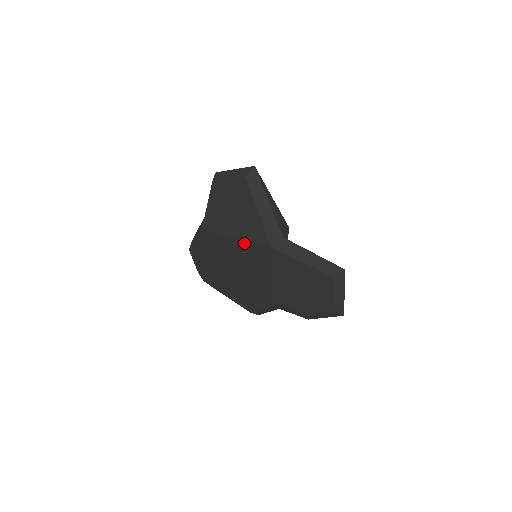
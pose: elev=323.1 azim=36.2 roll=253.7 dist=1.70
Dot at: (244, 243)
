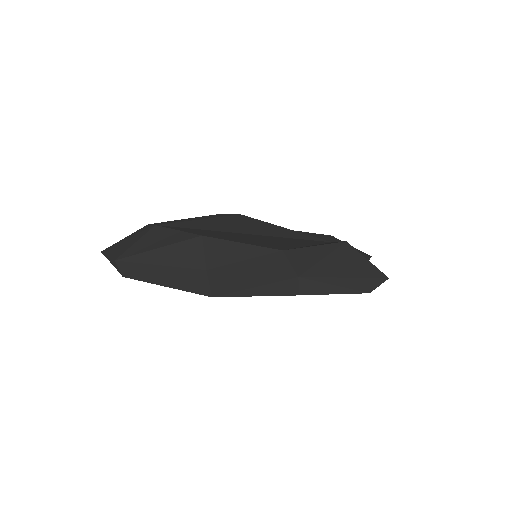
Dot at: occluded
